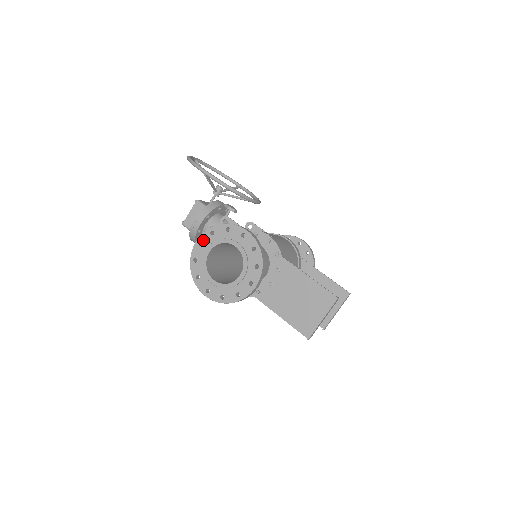
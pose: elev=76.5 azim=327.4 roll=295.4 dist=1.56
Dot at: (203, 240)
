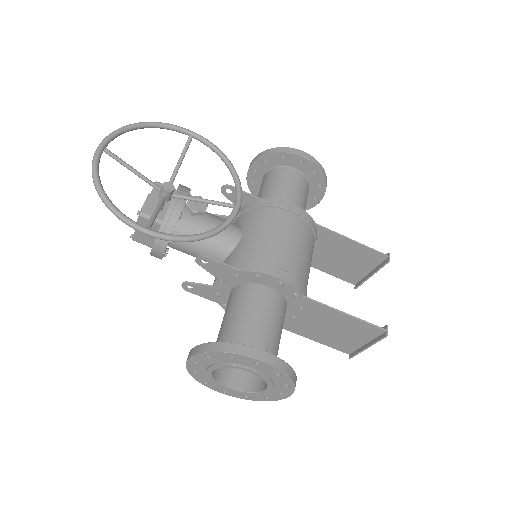
Dot at: (197, 361)
